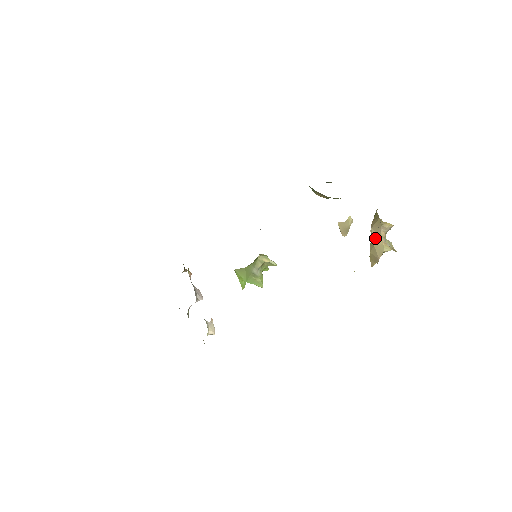
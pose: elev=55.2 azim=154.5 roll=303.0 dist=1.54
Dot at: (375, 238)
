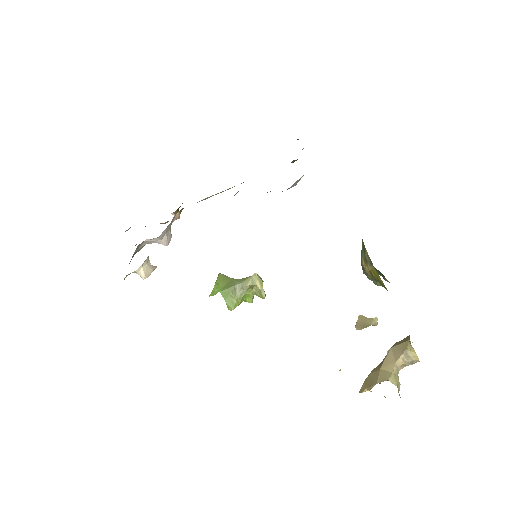
Dot at: (388, 361)
